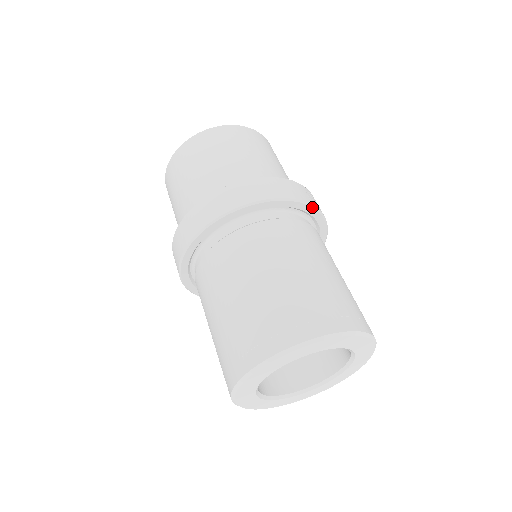
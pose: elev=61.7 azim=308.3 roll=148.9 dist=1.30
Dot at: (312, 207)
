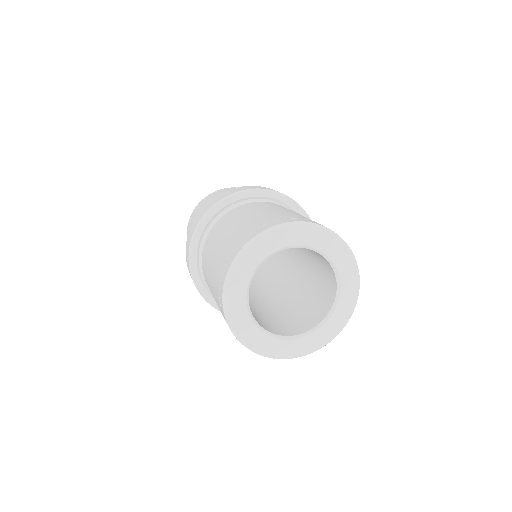
Dot at: (300, 207)
